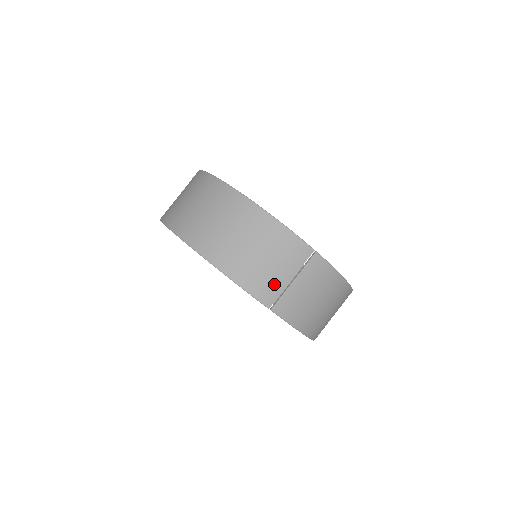
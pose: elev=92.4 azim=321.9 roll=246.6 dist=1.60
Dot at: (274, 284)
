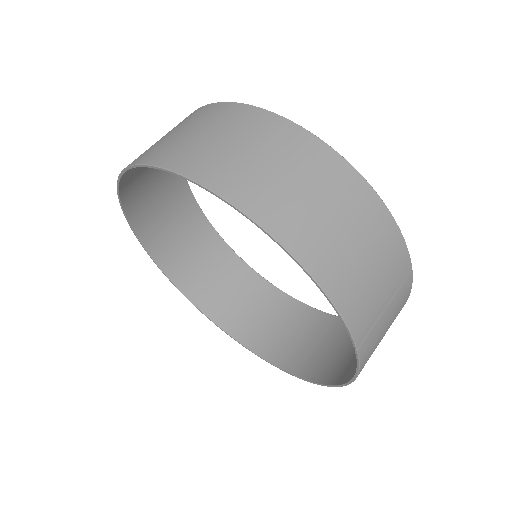
Dot at: (372, 311)
